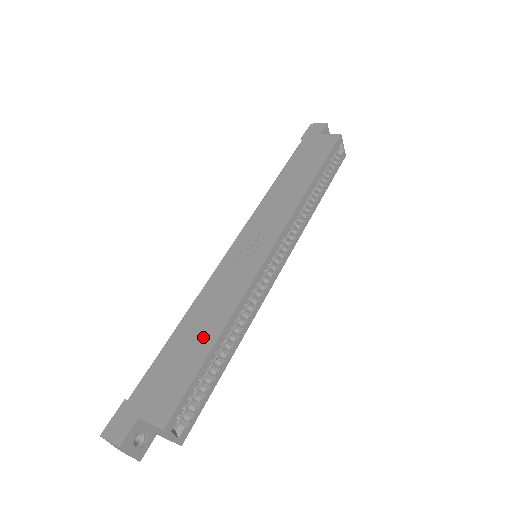
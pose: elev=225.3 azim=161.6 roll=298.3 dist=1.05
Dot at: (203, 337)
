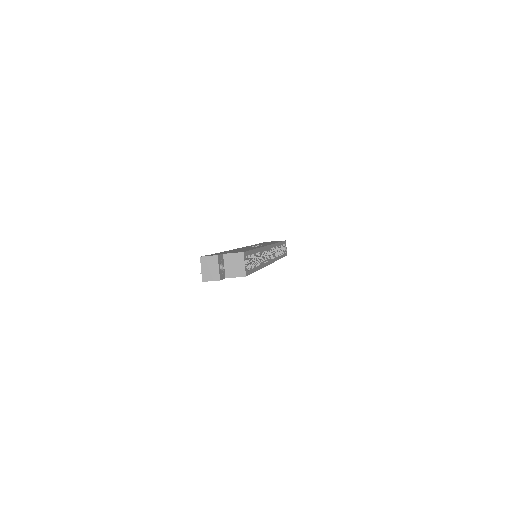
Dot at: occluded
